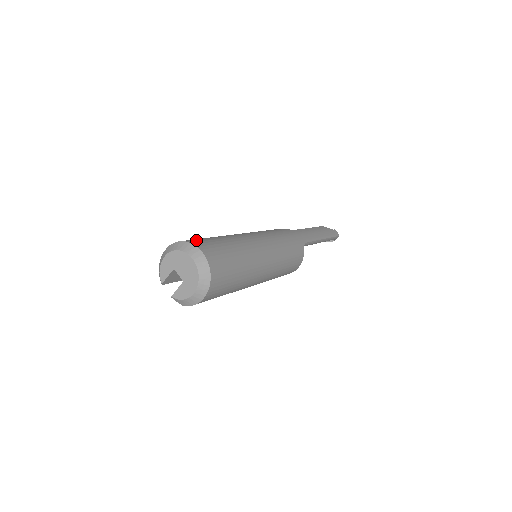
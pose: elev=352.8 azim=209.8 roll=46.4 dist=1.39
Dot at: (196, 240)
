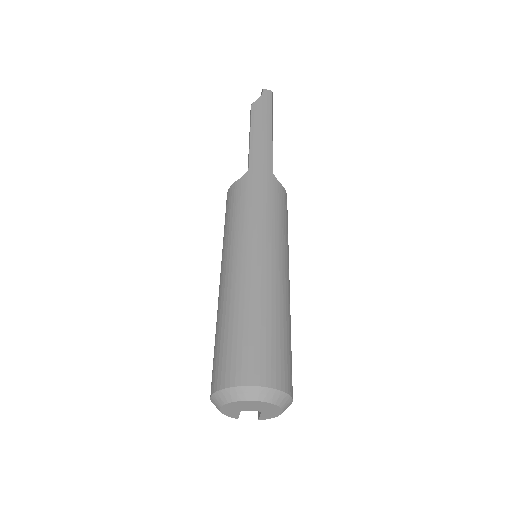
Dot at: (230, 368)
